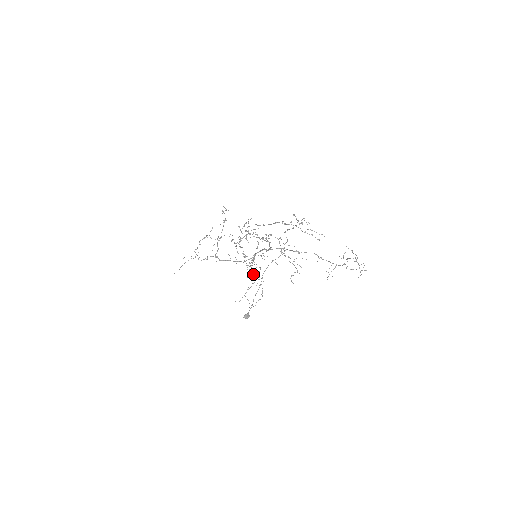
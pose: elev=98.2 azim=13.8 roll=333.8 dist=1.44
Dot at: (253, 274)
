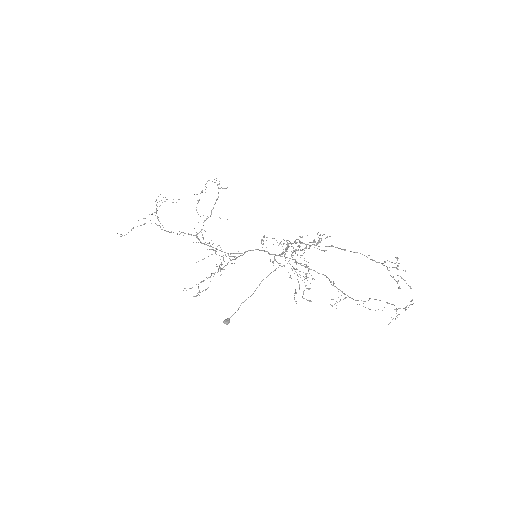
Dot at: (224, 266)
